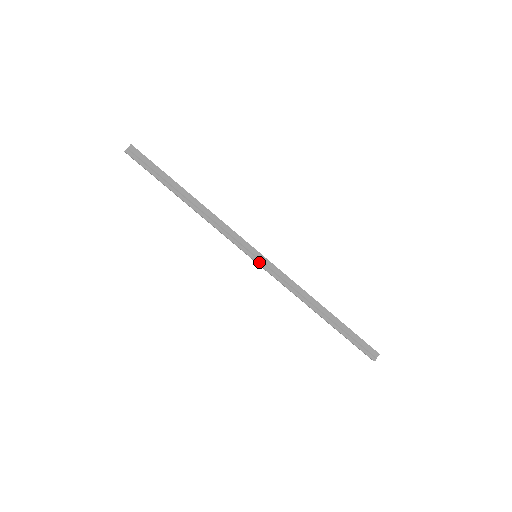
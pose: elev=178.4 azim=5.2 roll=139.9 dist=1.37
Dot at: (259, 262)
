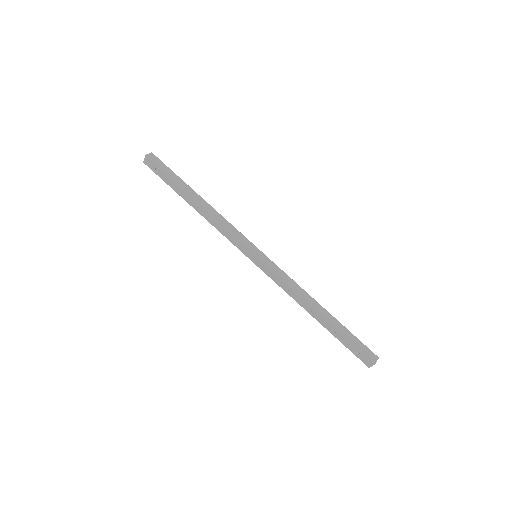
Dot at: (261, 258)
